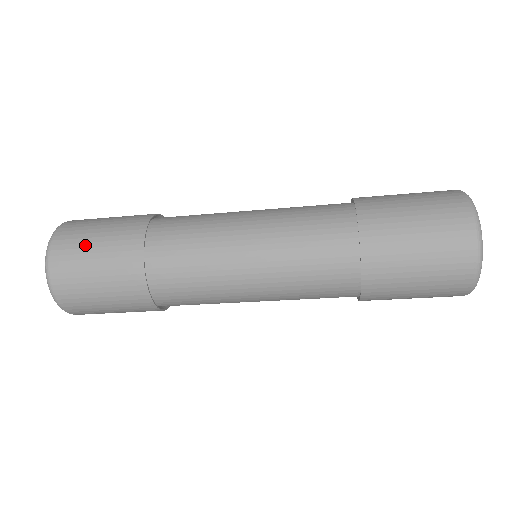
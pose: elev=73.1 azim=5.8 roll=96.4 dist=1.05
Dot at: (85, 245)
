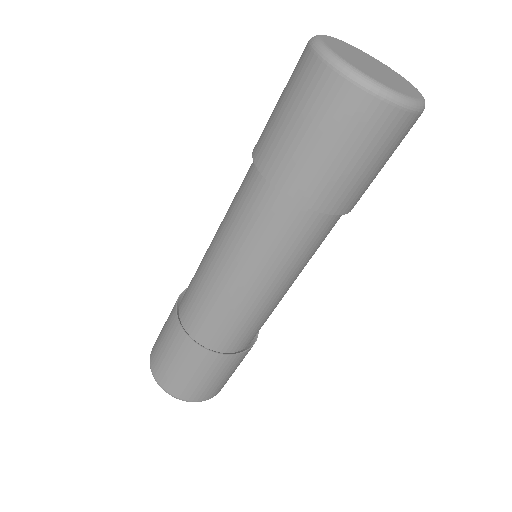
Dot at: (164, 361)
